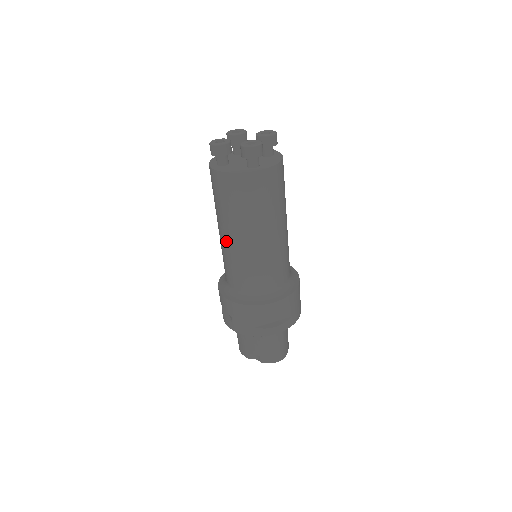
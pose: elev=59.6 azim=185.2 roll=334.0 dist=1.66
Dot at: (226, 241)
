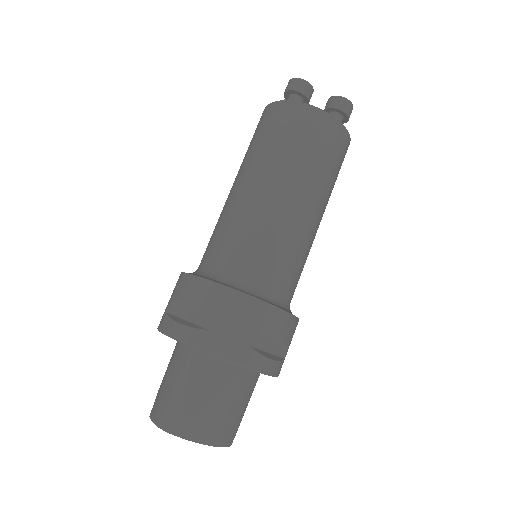
Dot at: occluded
